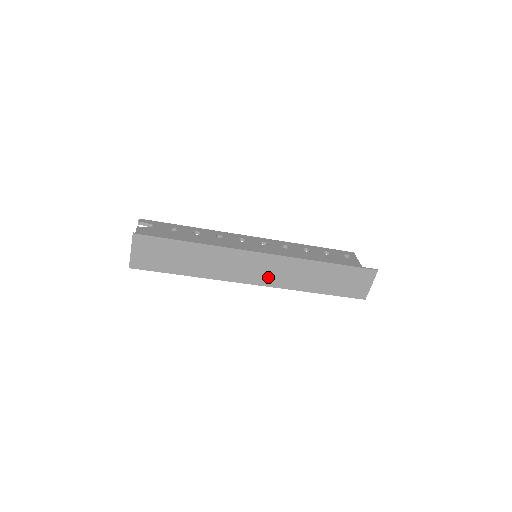
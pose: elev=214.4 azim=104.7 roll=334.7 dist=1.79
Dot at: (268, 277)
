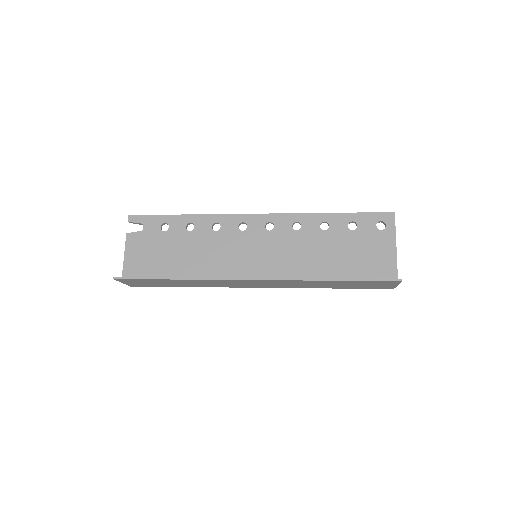
Dot at: (269, 285)
